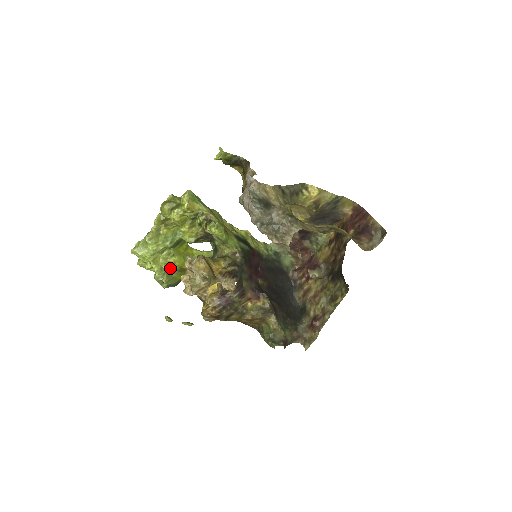
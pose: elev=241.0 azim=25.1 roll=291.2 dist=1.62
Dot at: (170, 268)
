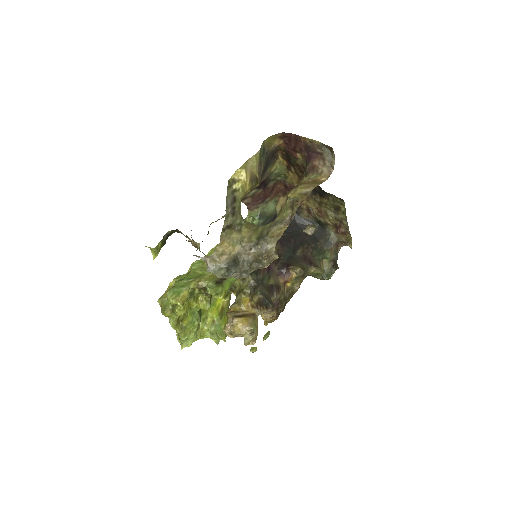
Dot at: (215, 326)
